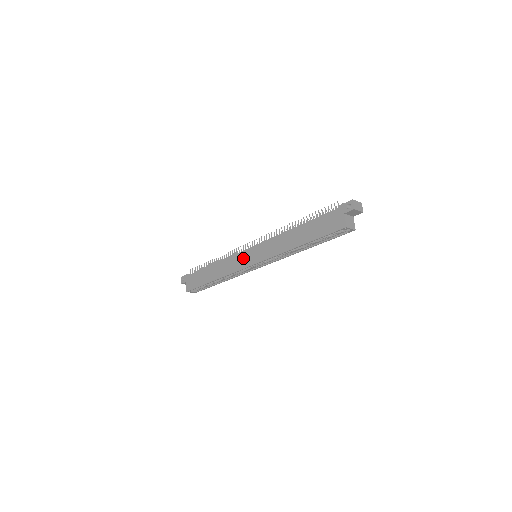
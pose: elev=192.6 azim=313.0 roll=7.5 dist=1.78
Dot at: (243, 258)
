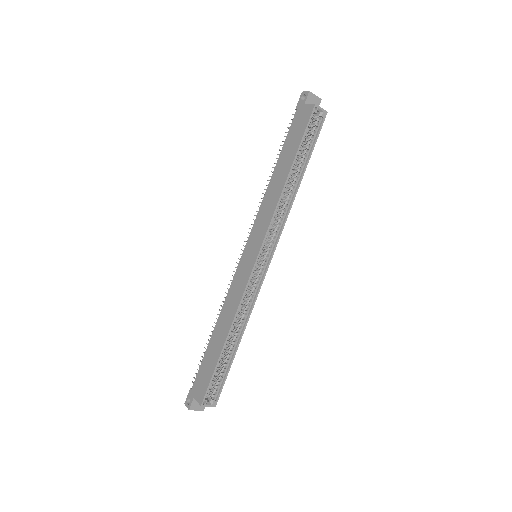
Dot at: (243, 269)
